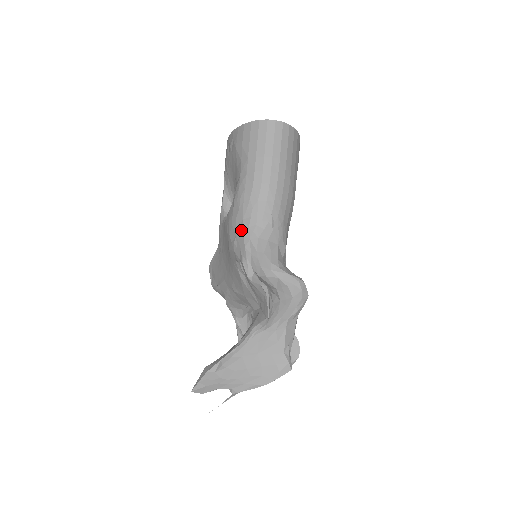
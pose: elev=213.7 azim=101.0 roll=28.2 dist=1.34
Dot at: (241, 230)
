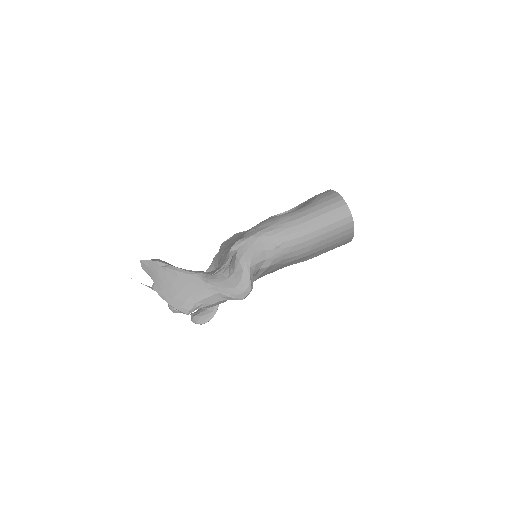
Dot at: (262, 229)
